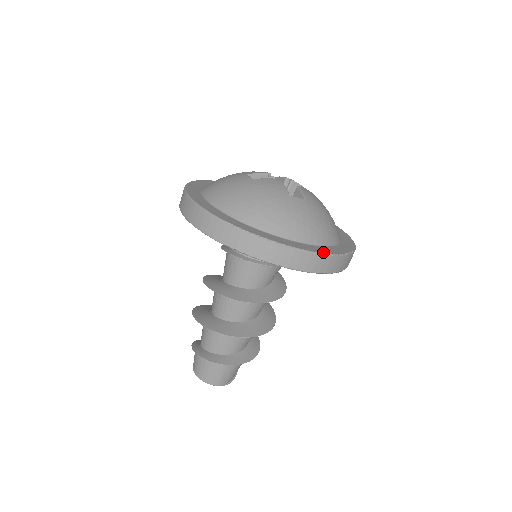
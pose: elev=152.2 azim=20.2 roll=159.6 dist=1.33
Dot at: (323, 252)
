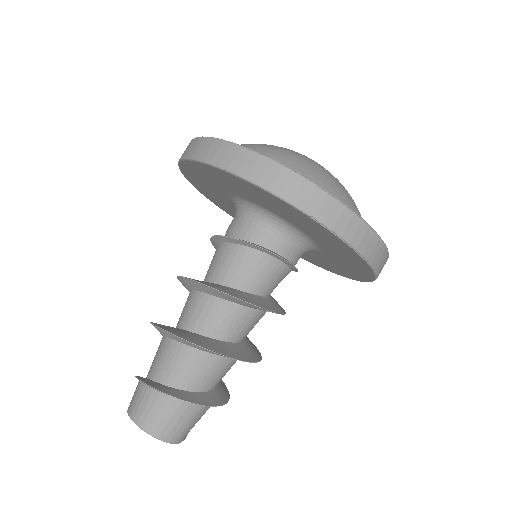
Dot at: occluded
